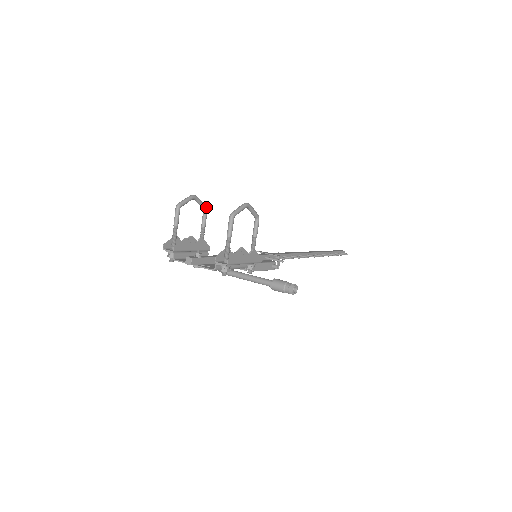
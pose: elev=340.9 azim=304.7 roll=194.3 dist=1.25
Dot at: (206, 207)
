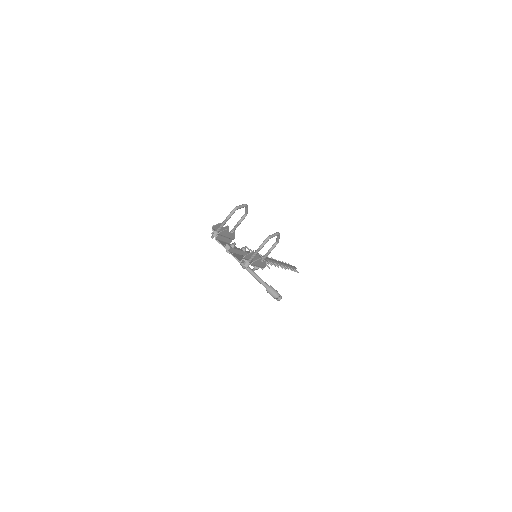
Dot at: occluded
